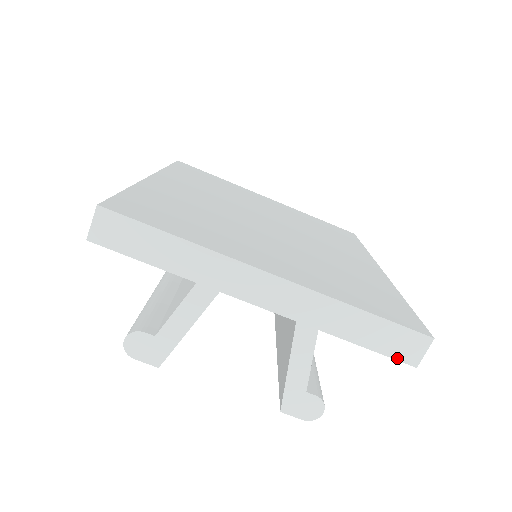
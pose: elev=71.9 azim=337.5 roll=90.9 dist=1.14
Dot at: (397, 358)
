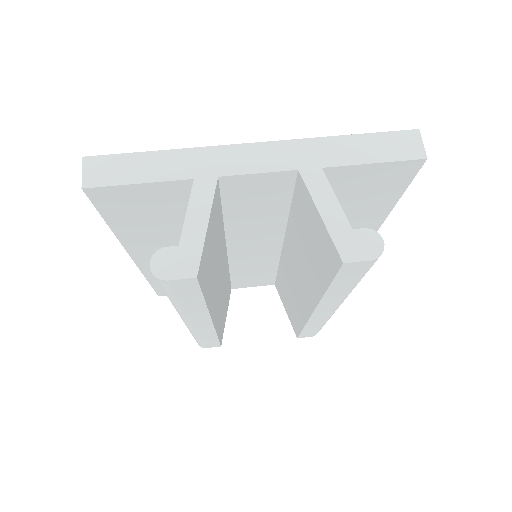
Dot at: (404, 159)
